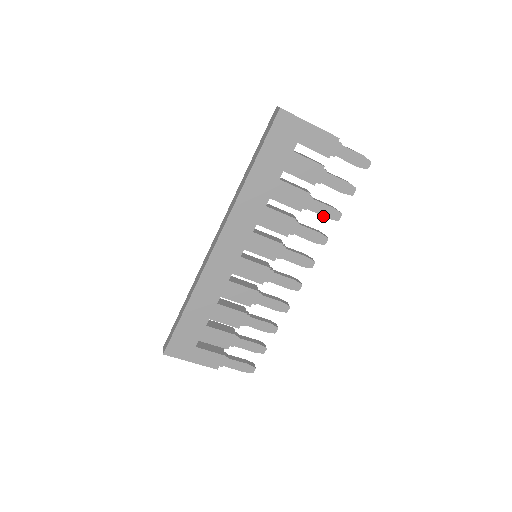
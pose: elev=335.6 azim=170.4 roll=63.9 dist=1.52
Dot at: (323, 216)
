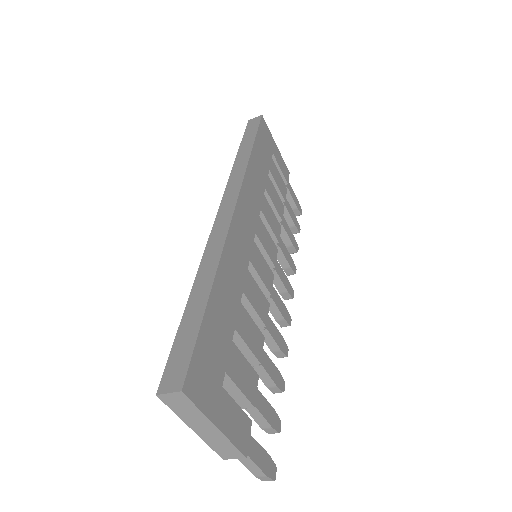
Dot at: (290, 240)
